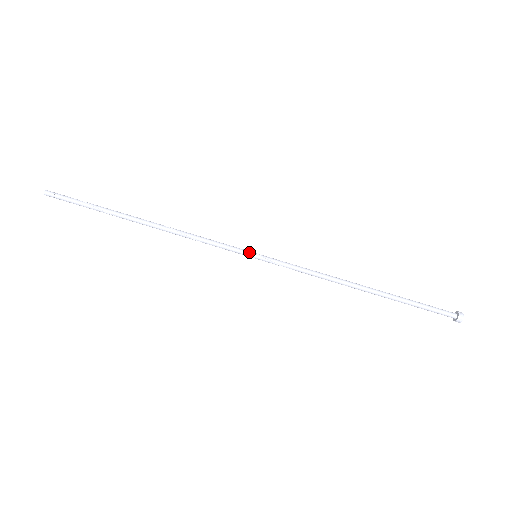
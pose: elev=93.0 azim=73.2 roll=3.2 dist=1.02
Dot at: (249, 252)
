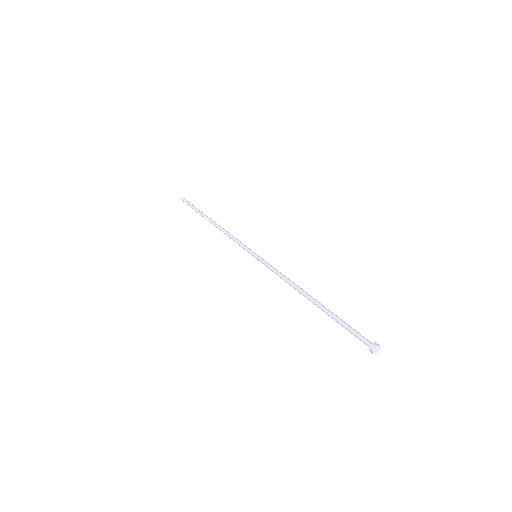
Dot at: (254, 252)
